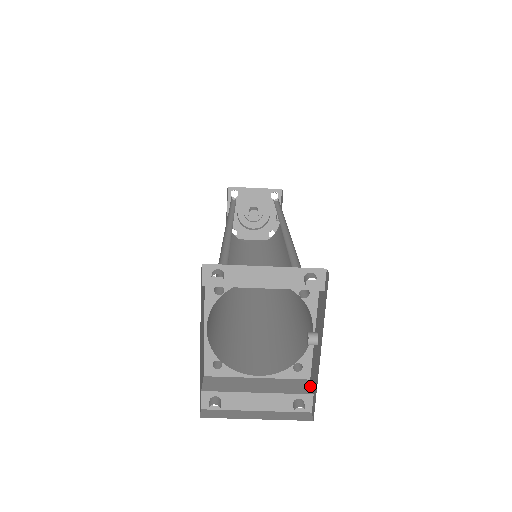
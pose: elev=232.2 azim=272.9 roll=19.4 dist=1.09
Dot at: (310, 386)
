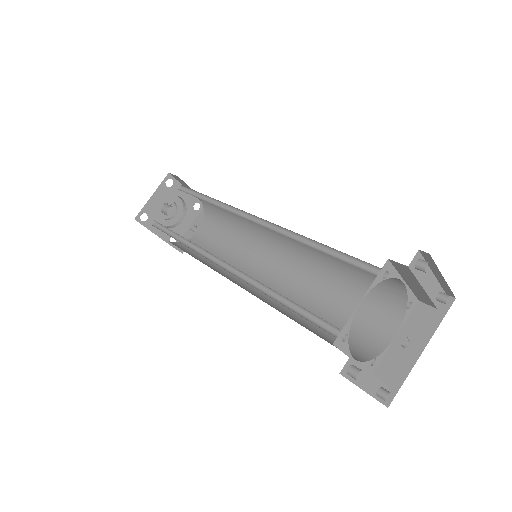
Dot at: occluded
